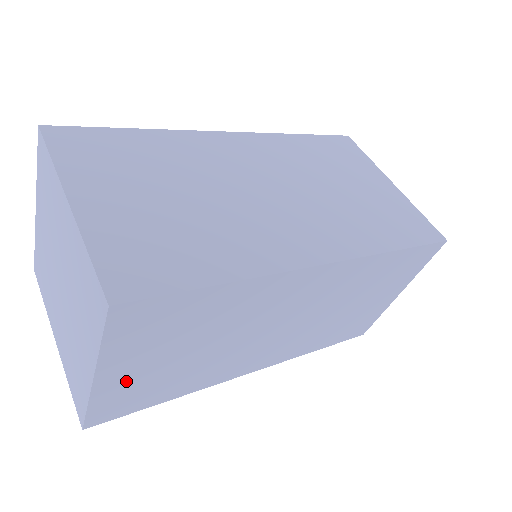
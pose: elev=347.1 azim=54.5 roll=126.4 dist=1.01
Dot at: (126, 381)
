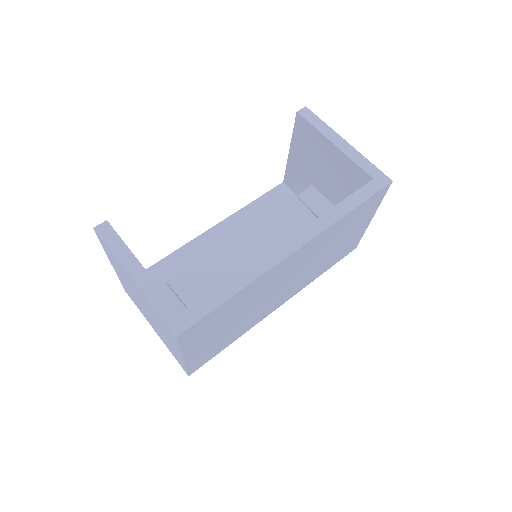
Dot at: occluded
